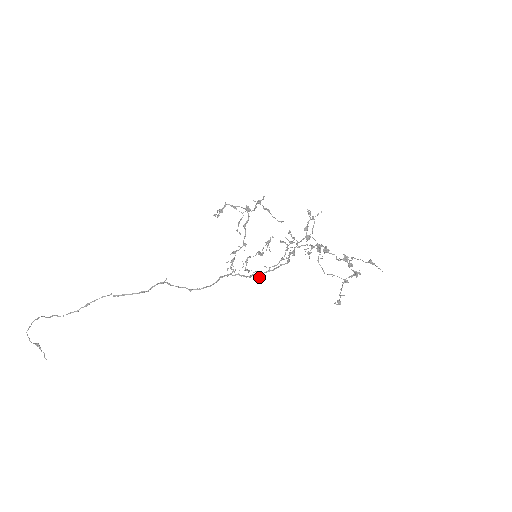
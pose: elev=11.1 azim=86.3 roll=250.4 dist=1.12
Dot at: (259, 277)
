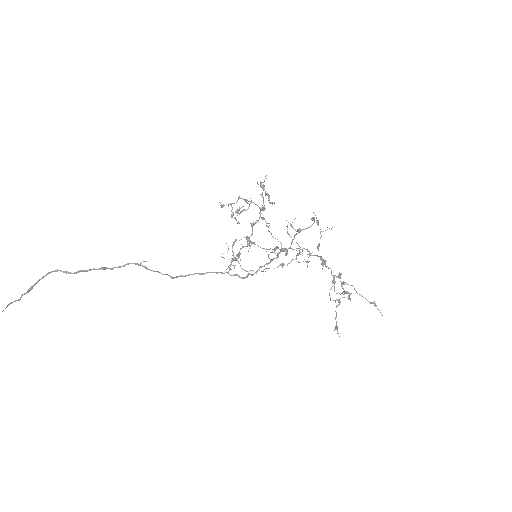
Dot at: occluded
